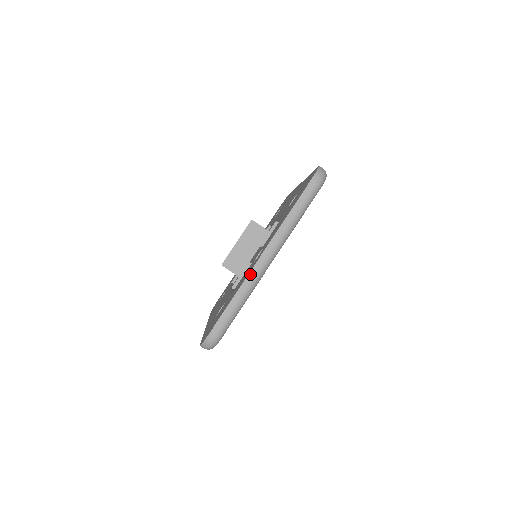
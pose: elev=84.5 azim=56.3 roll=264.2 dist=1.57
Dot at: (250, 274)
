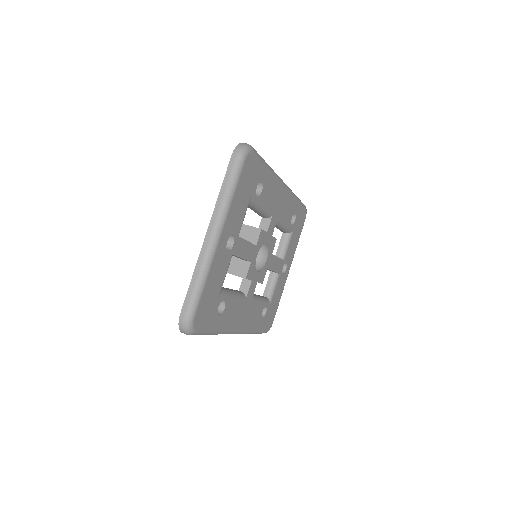
Dot at: (201, 253)
